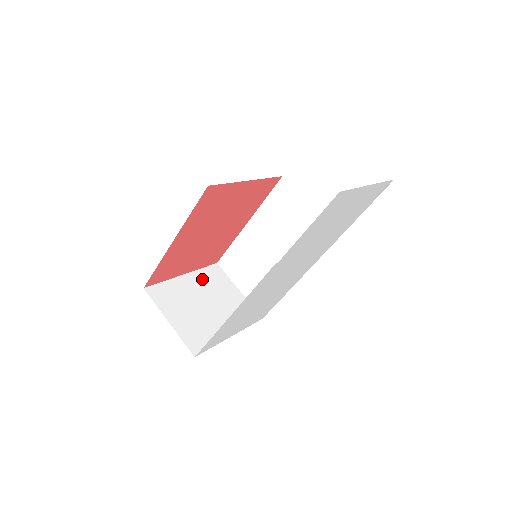
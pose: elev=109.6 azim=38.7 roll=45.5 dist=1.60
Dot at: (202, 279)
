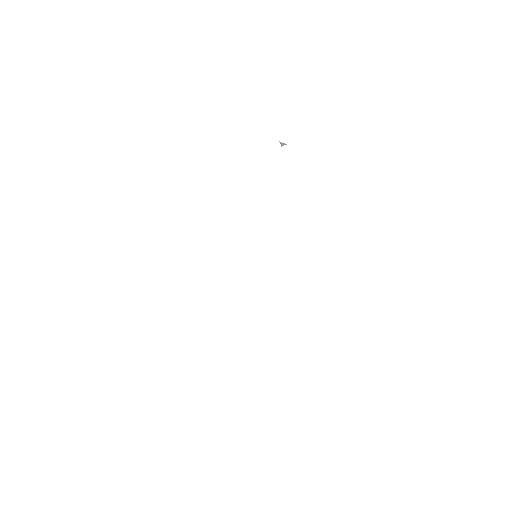
Dot at: occluded
